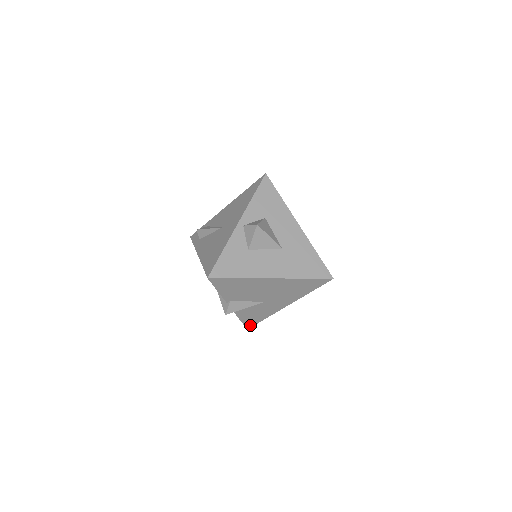
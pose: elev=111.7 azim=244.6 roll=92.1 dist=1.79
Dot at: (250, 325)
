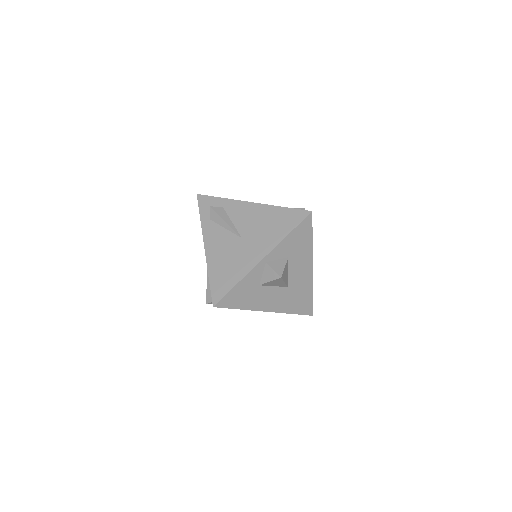
Dot at: occluded
